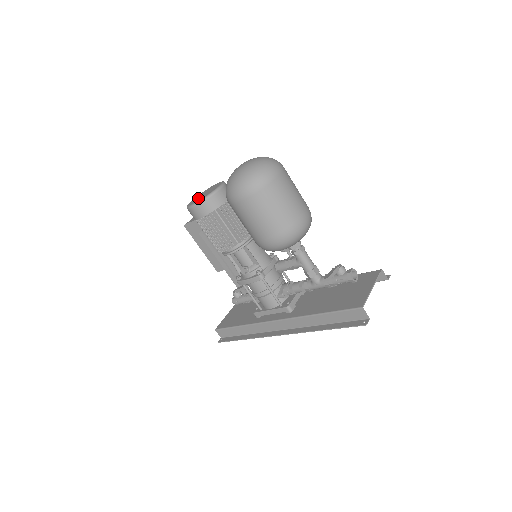
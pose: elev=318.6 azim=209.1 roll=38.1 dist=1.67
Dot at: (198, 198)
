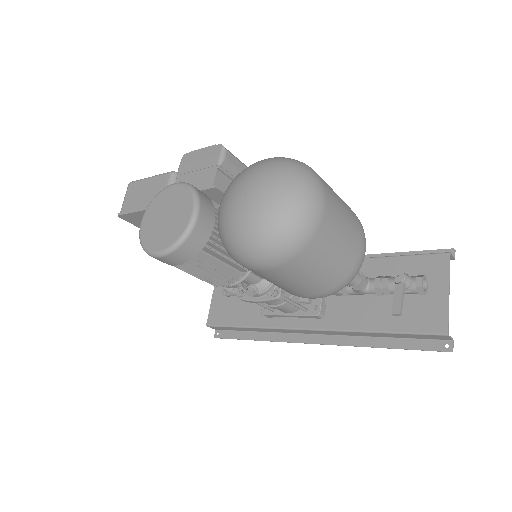
Dot at: (158, 231)
